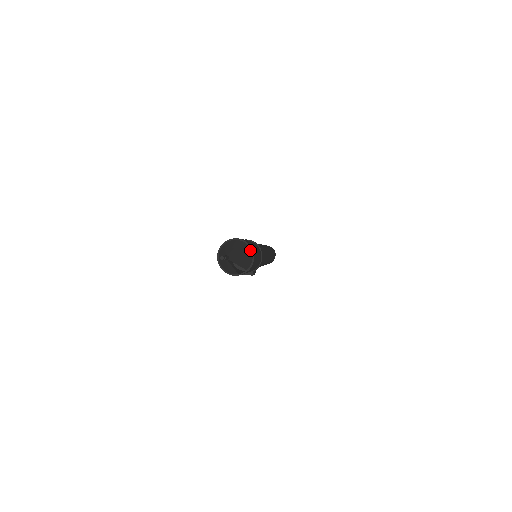
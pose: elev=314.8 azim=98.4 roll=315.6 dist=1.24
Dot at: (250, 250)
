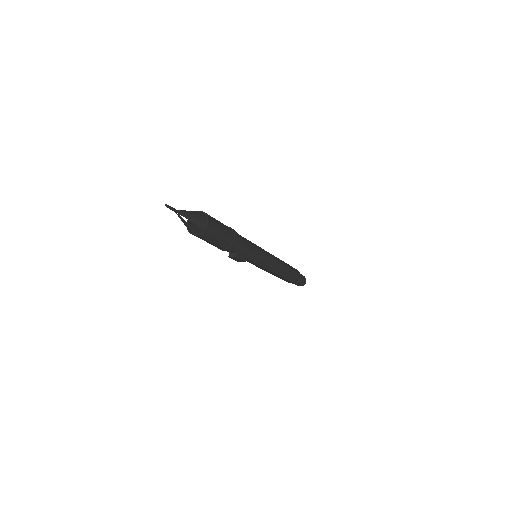
Dot at: (205, 216)
